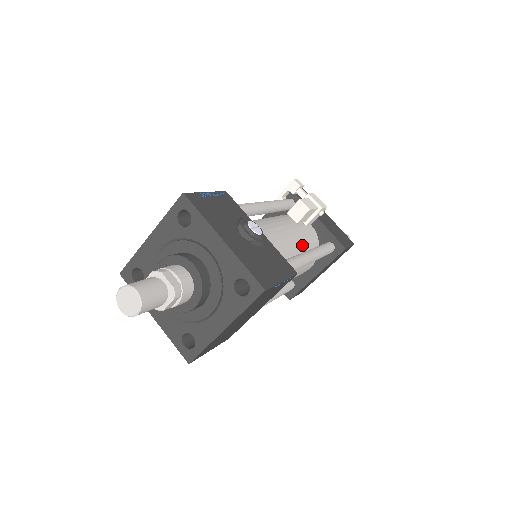
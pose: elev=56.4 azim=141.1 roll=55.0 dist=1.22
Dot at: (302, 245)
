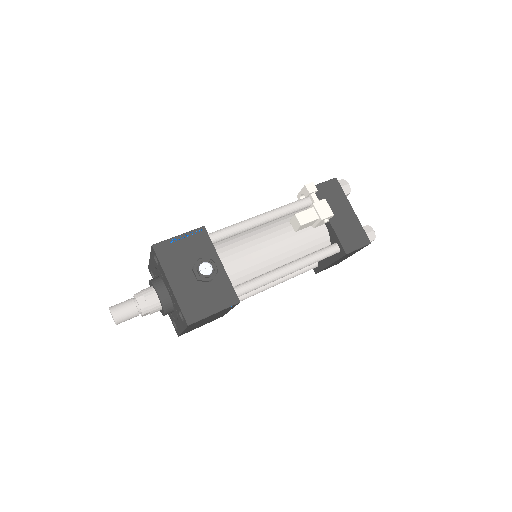
Dot at: (296, 252)
